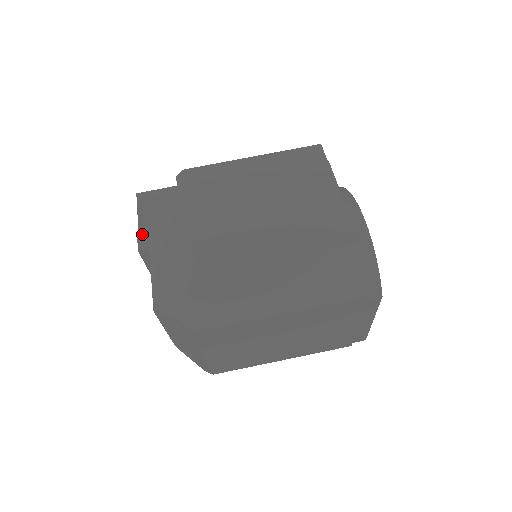
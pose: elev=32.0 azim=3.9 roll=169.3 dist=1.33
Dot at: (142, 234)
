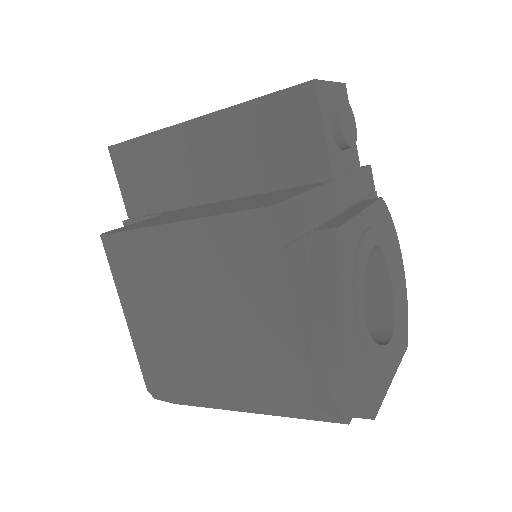
Dot at: (127, 222)
